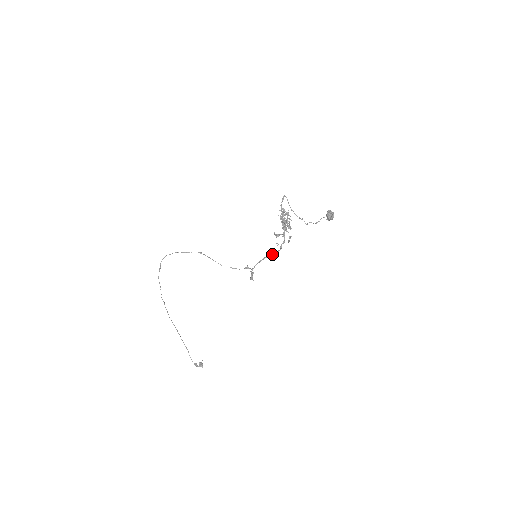
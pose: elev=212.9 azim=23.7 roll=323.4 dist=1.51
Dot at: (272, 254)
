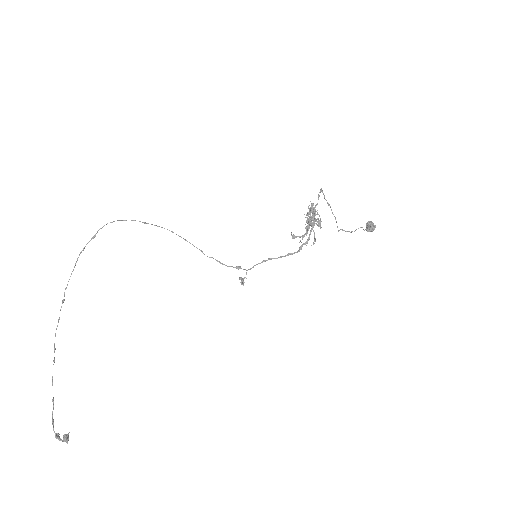
Dot at: occluded
